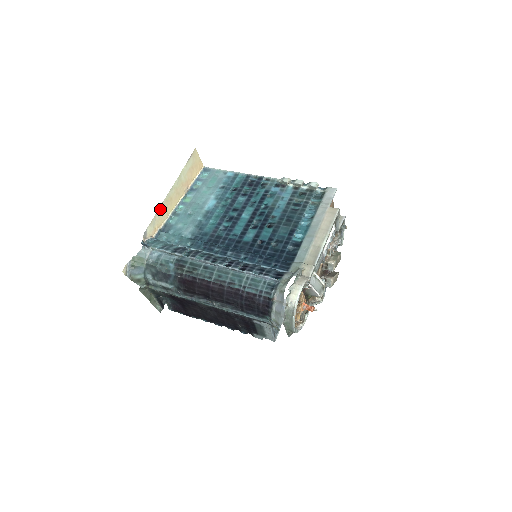
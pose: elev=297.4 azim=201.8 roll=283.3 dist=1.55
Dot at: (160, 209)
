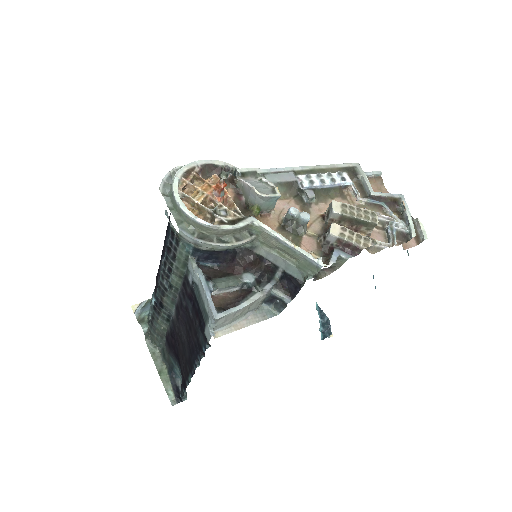
Dot at: occluded
